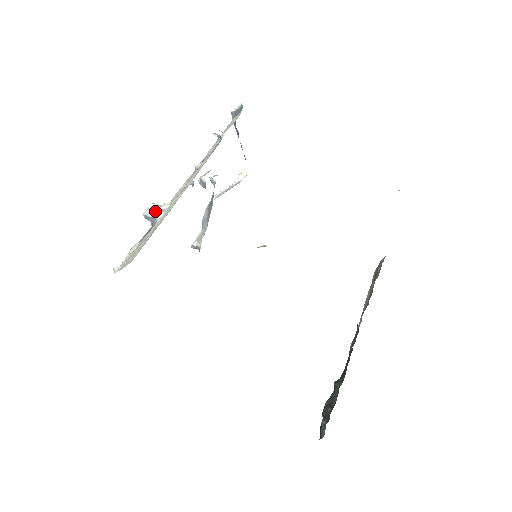
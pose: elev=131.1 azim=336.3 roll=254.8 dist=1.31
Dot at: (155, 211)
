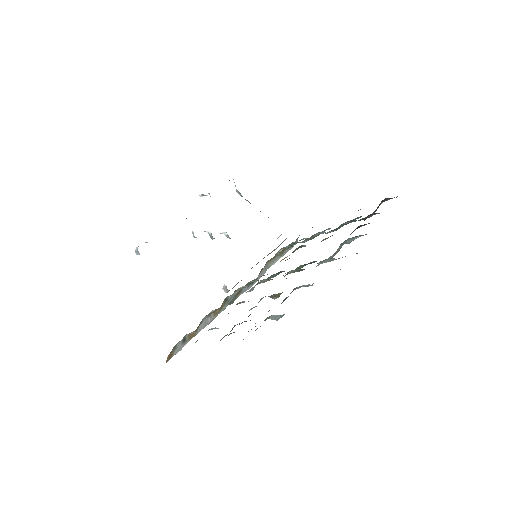
Dot at: occluded
